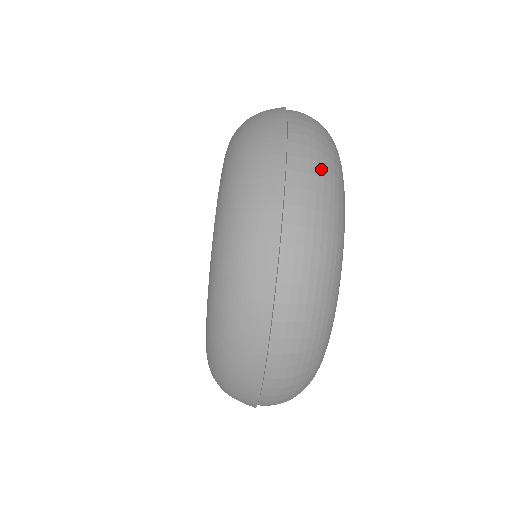
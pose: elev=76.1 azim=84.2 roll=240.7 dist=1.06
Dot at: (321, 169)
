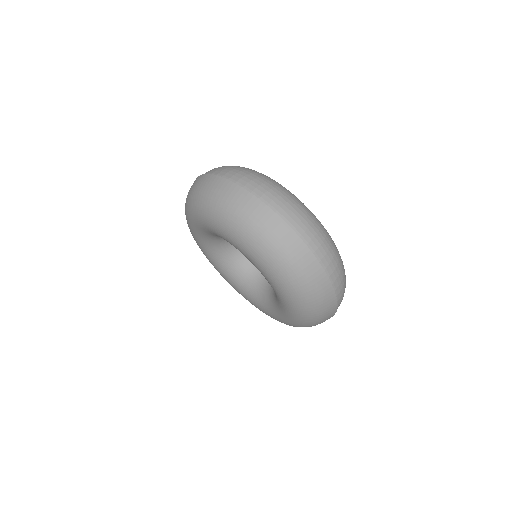
Dot at: (239, 169)
